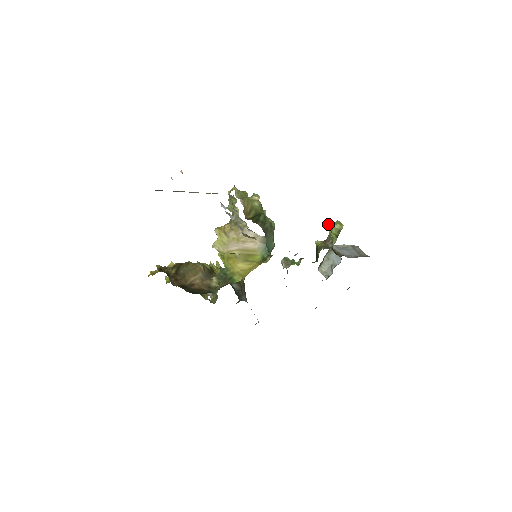
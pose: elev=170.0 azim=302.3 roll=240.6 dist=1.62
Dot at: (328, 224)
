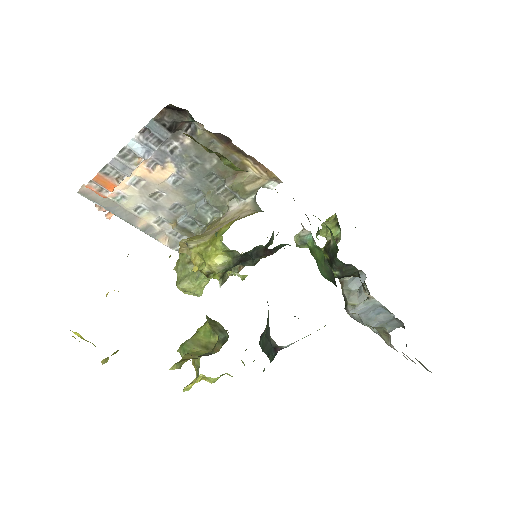
Dot at: occluded
